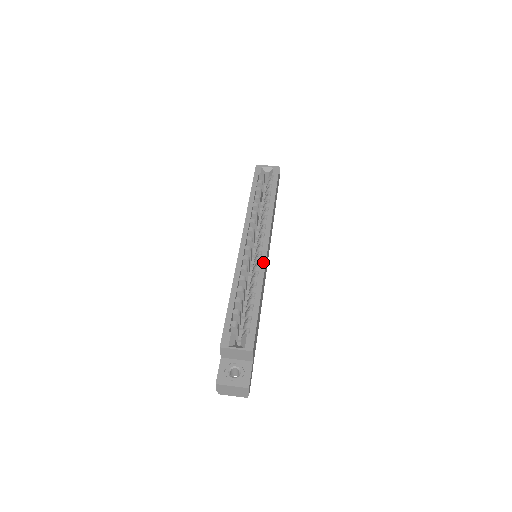
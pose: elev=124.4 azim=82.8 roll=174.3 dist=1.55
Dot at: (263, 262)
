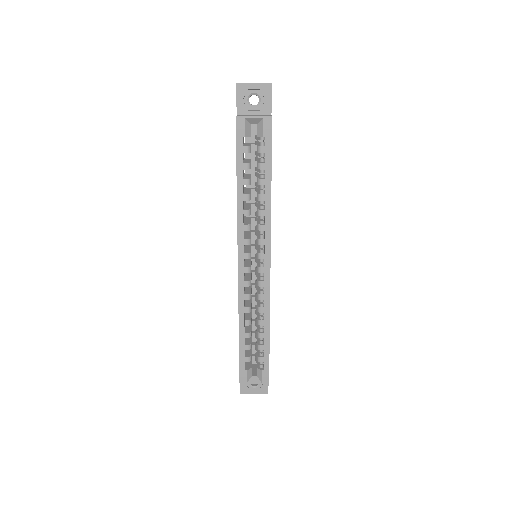
Dot at: (267, 291)
